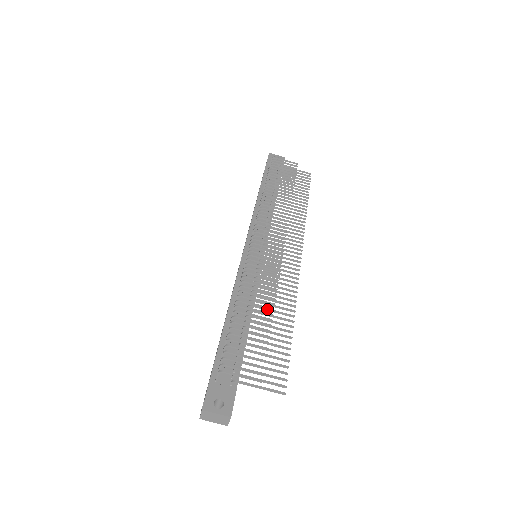
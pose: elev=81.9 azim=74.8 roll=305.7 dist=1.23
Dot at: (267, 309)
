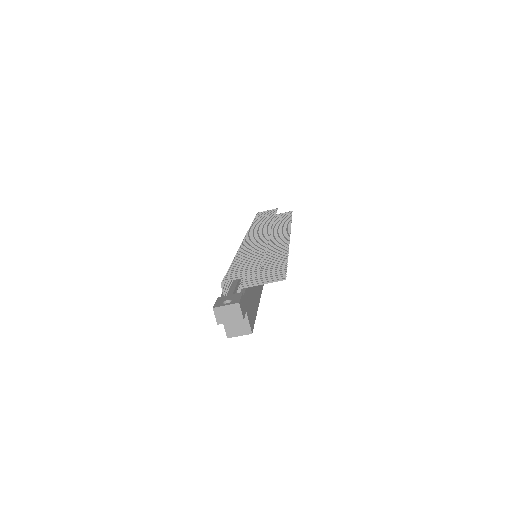
Dot at: occluded
